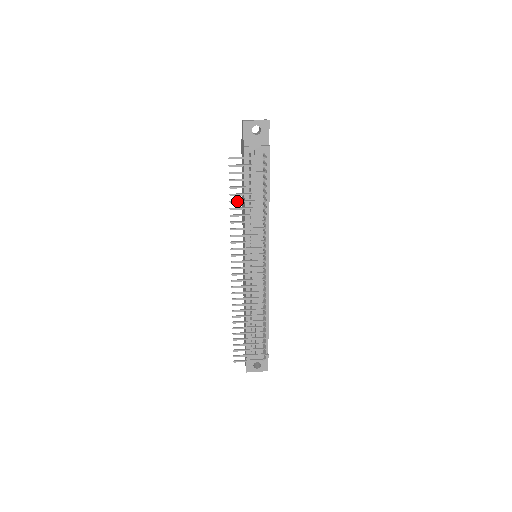
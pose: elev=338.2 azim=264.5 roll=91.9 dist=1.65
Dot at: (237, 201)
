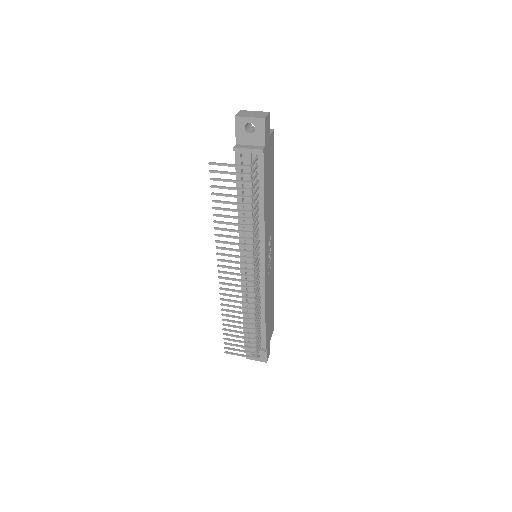
Dot at: (220, 208)
